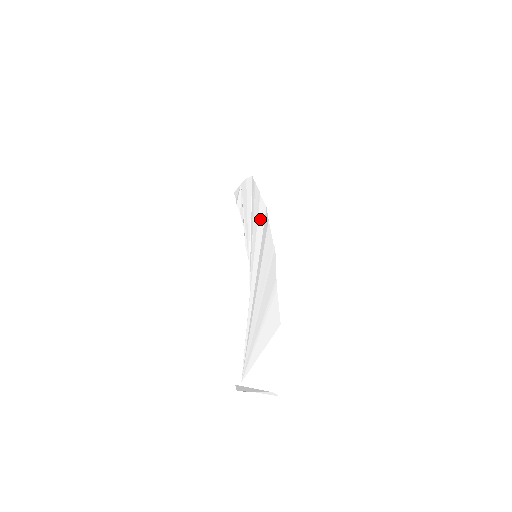
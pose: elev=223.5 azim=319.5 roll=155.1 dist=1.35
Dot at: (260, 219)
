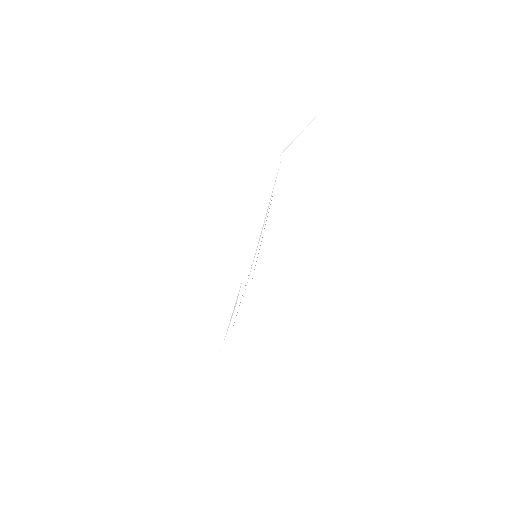
Dot at: occluded
